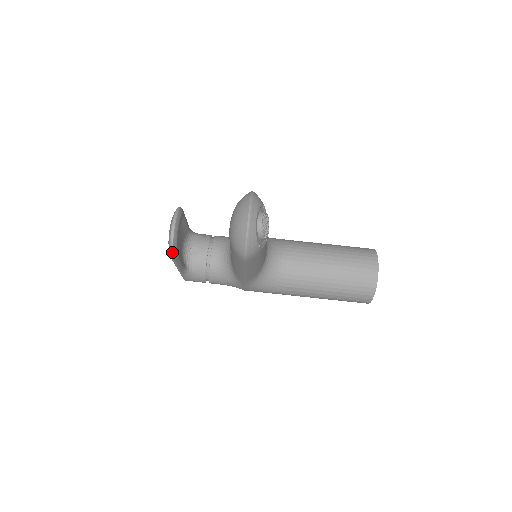
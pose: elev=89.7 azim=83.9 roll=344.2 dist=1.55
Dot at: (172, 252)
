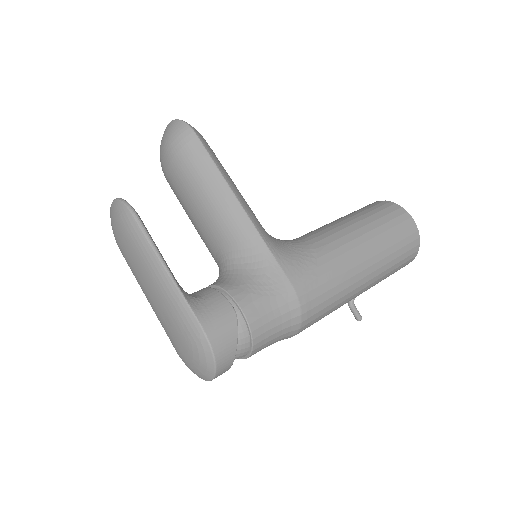
Dot at: (126, 202)
